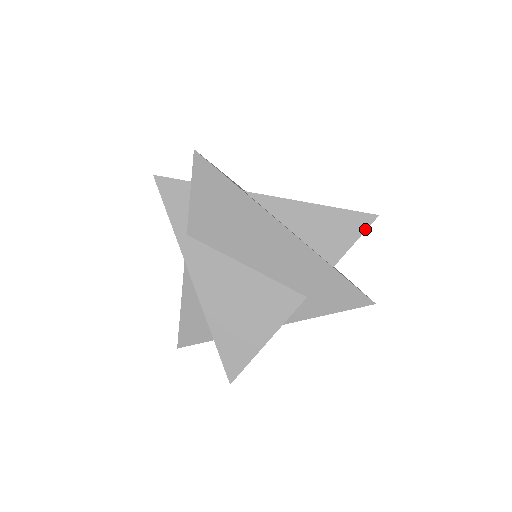
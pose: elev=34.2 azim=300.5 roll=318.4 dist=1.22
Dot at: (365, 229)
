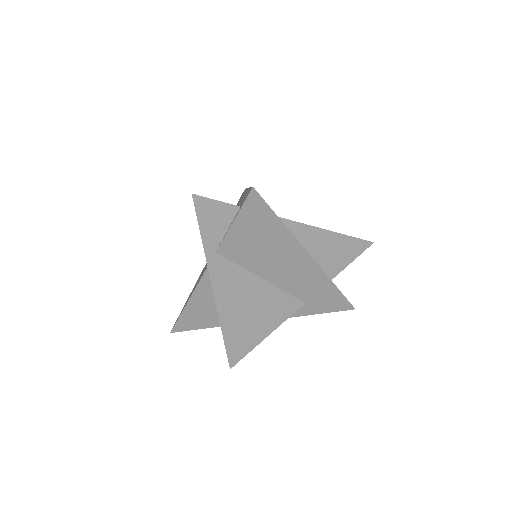
Dot at: (361, 252)
